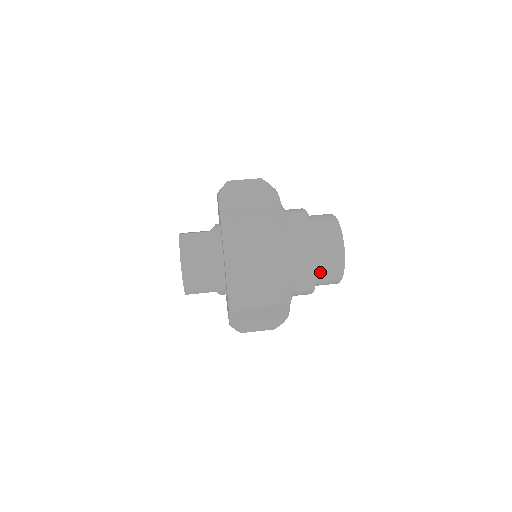
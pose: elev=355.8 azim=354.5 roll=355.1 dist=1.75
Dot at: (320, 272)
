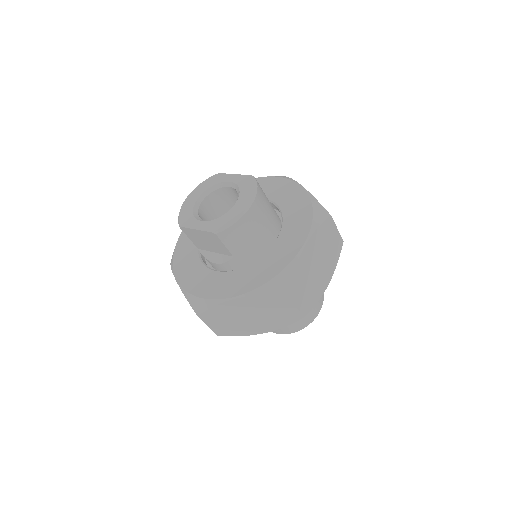
Dot at: occluded
